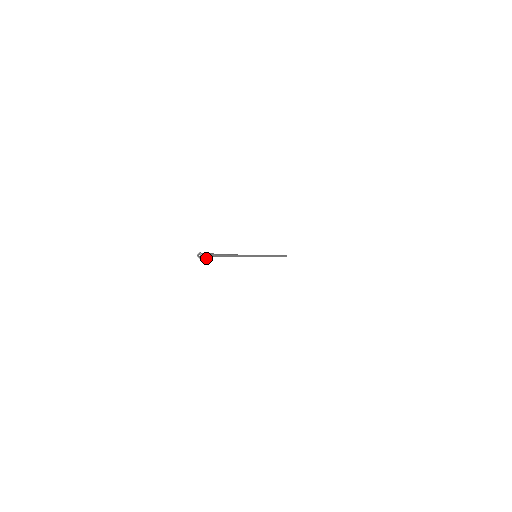
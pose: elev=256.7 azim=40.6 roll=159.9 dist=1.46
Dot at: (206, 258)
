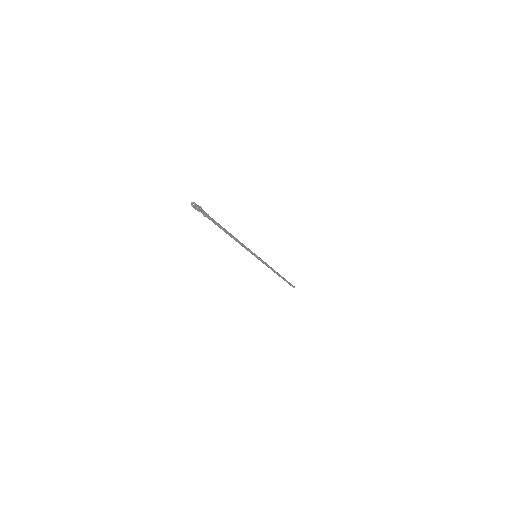
Dot at: (198, 211)
